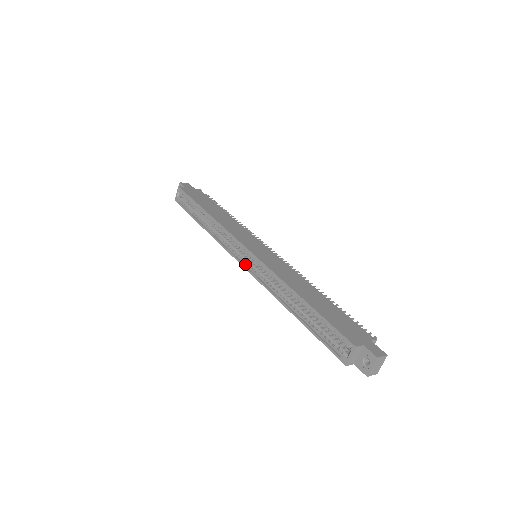
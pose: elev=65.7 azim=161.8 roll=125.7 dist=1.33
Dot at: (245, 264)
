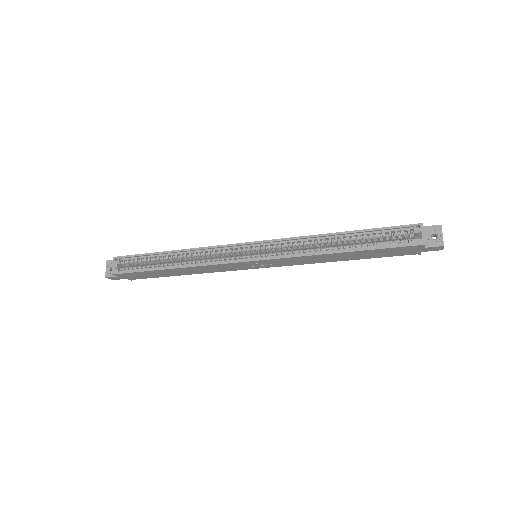
Dot at: (255, 259)
